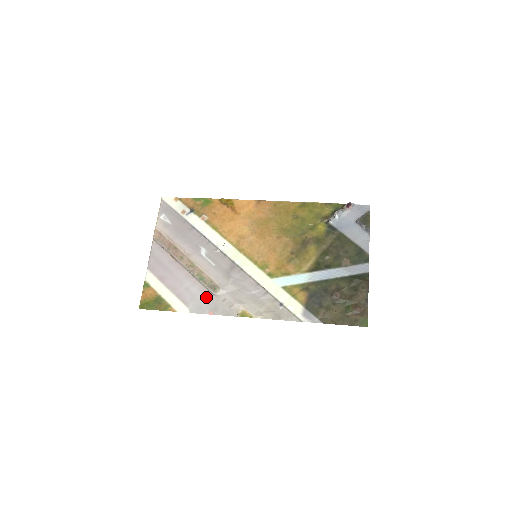
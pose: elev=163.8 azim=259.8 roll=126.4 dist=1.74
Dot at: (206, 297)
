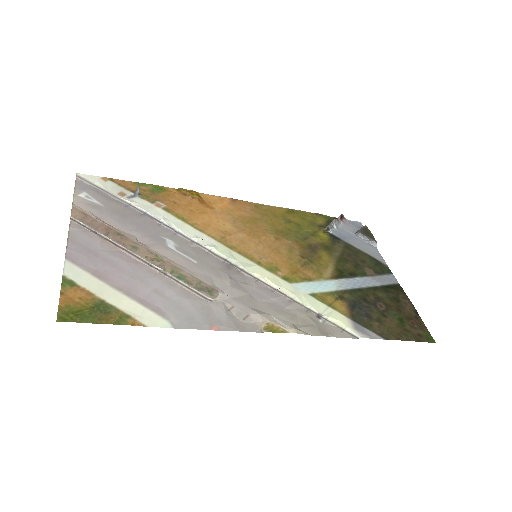
Dot at: (197, 304)
